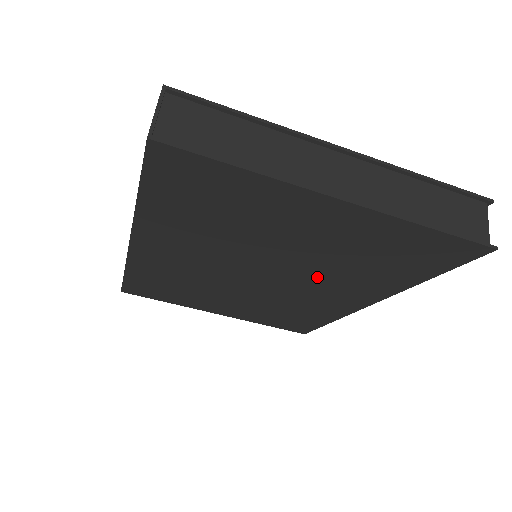
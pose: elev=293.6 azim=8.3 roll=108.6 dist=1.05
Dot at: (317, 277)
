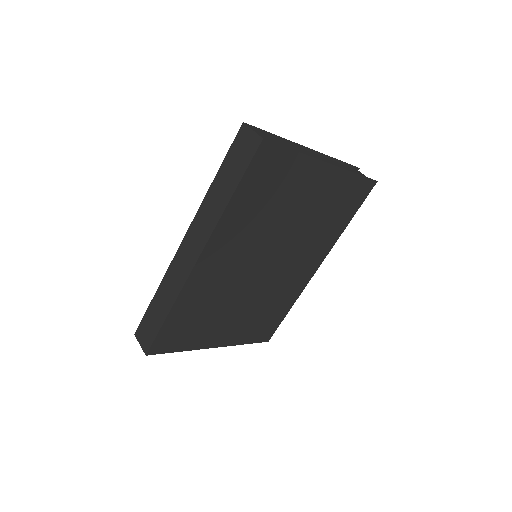
Dot at: (299, 248)
